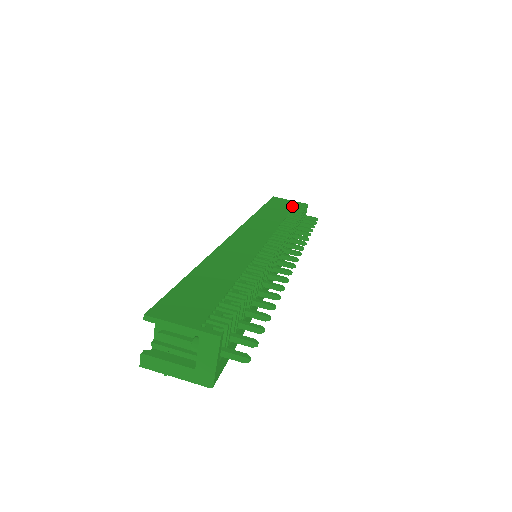
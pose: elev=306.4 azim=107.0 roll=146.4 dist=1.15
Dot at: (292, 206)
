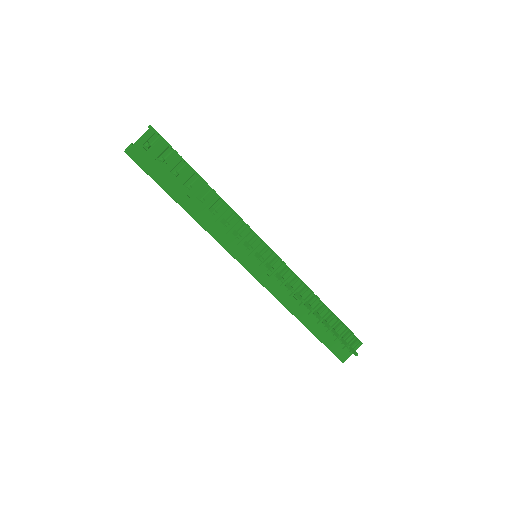
Dot at: occluded
